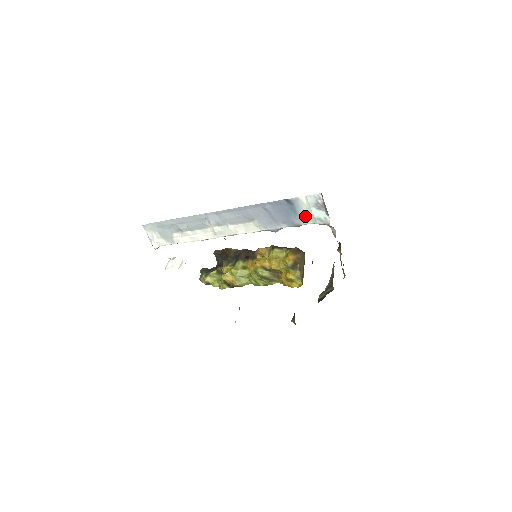
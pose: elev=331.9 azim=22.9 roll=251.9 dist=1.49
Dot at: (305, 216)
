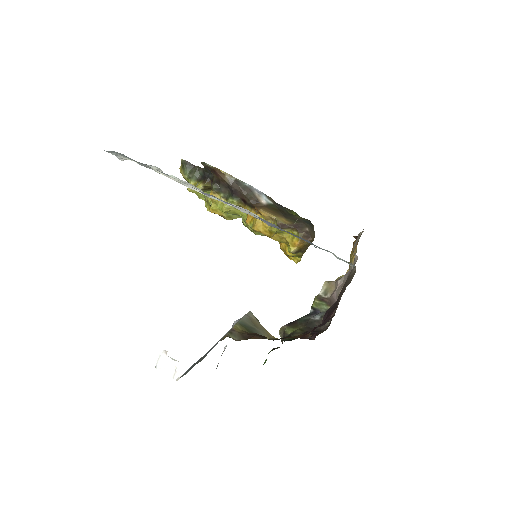
Dot at: (327, 251)
